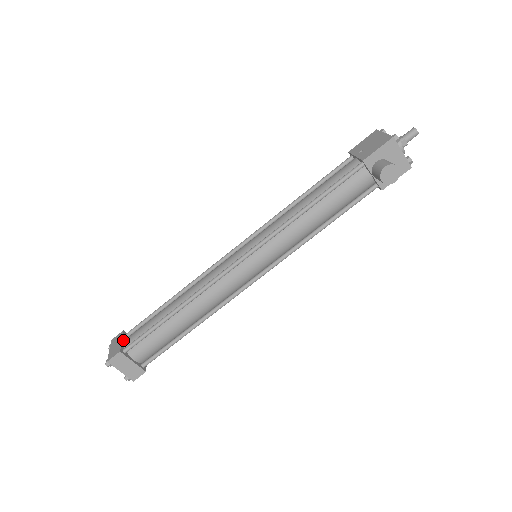
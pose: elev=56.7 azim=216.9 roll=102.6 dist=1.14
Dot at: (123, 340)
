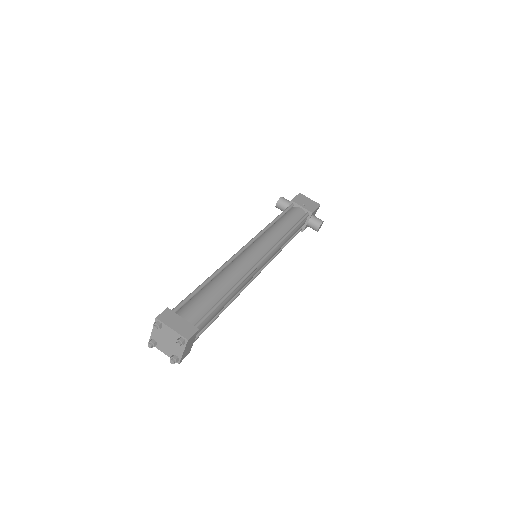
Dot at: (181, 318)
